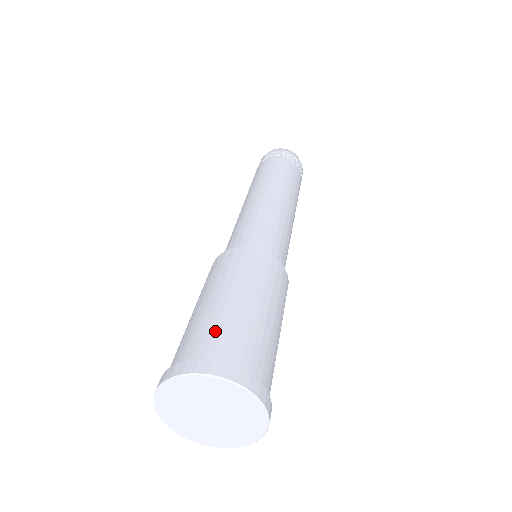
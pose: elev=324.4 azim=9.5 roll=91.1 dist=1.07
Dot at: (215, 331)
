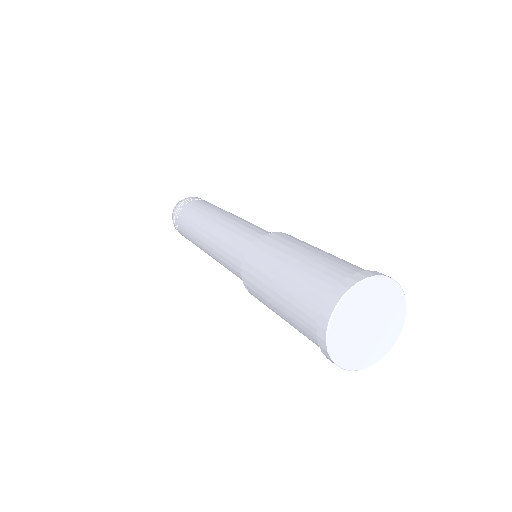
Dot at: occluded
